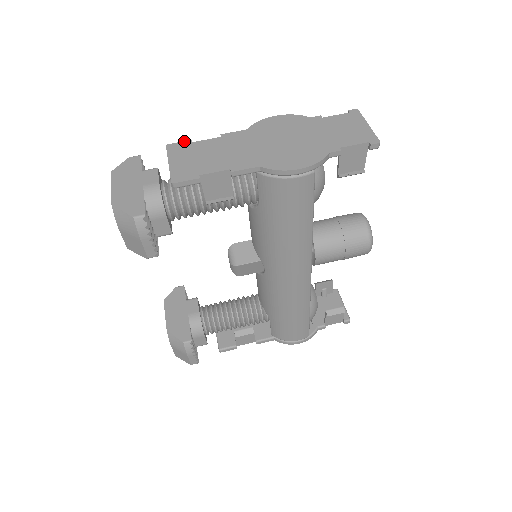
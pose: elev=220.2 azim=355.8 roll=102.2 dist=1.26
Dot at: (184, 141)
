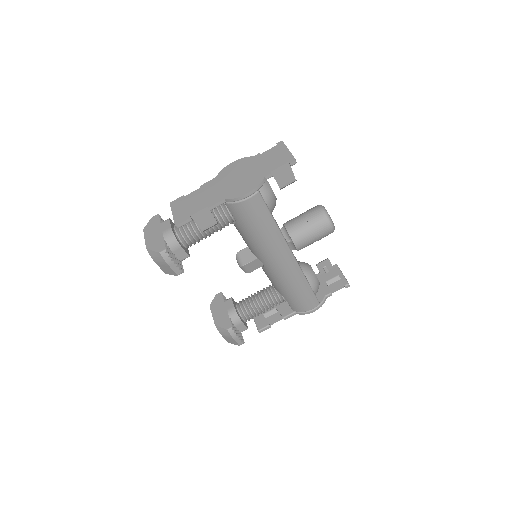
Dot at: (180, 197)
